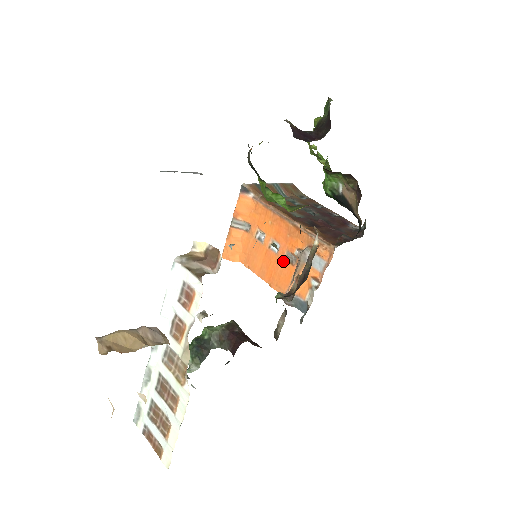
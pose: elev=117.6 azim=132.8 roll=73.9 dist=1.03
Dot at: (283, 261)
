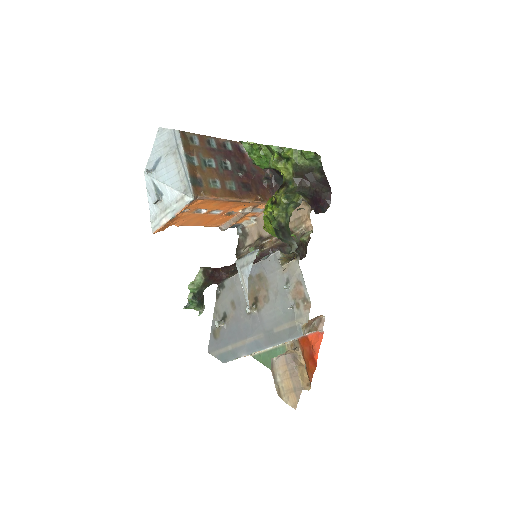
Dot at: (224, 216)
